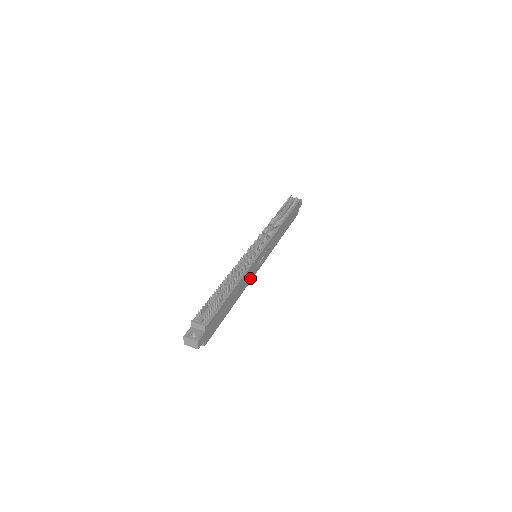
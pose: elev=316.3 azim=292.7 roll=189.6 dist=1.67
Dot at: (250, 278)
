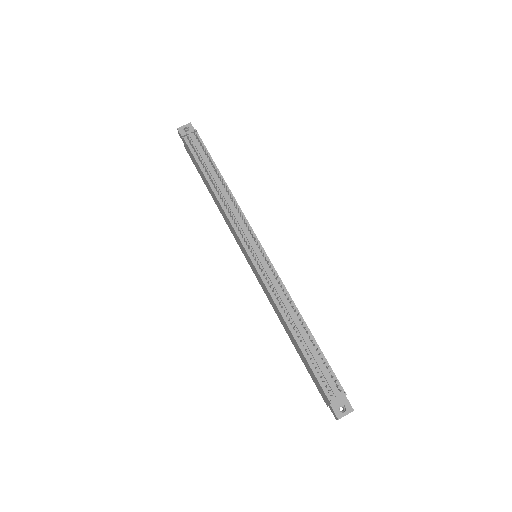
Dot at: occluded
